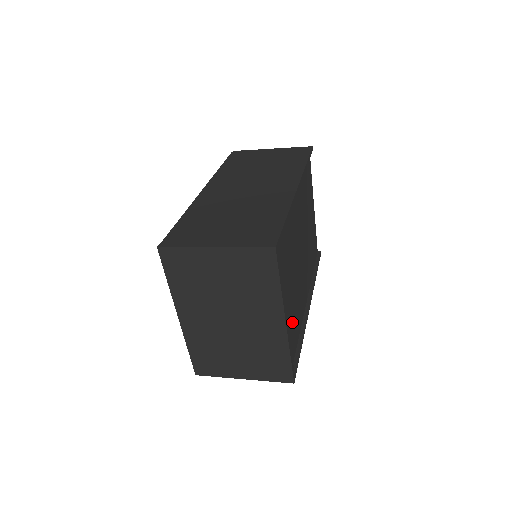
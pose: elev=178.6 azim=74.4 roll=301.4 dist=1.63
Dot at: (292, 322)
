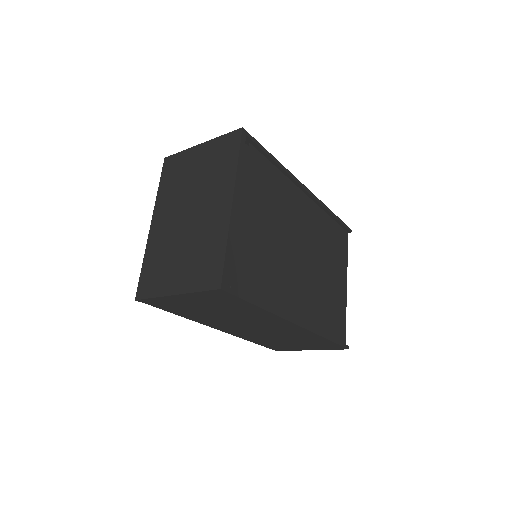
Dot at: (252, 258)
